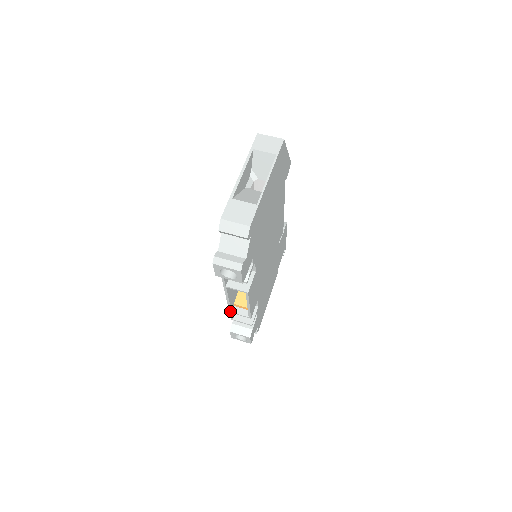
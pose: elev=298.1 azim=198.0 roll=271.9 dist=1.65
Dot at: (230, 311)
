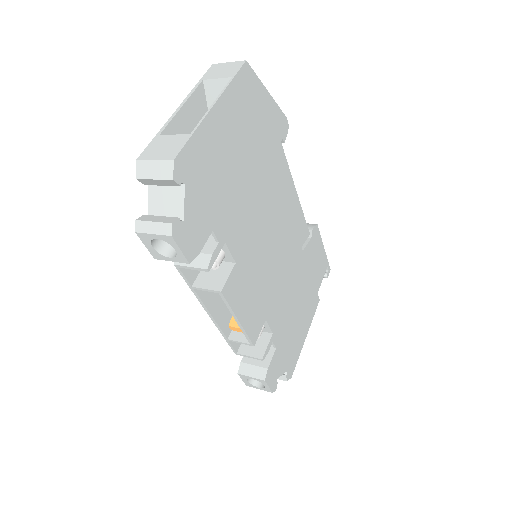
Dot at: (225, 337)
